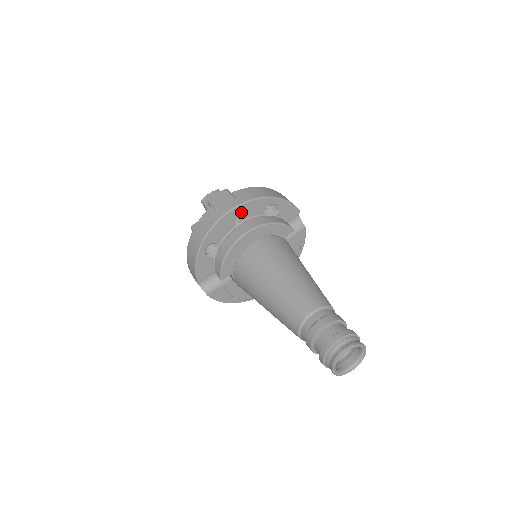
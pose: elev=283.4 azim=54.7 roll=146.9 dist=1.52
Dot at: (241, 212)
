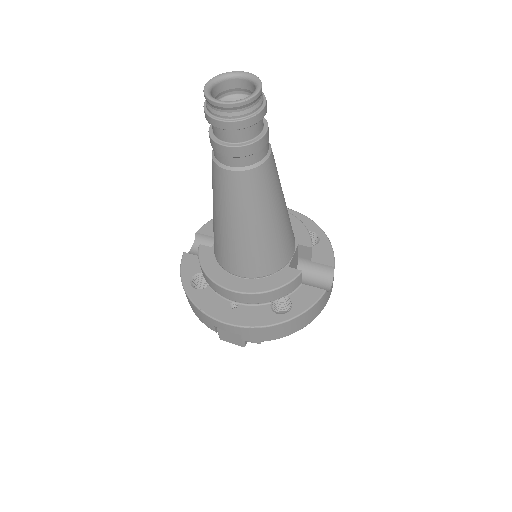
Dot at: occluded
